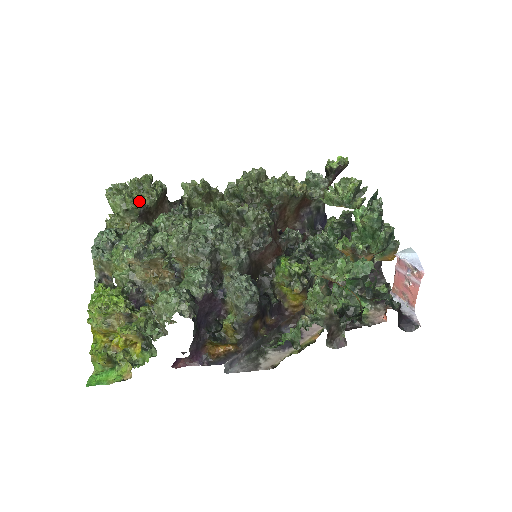
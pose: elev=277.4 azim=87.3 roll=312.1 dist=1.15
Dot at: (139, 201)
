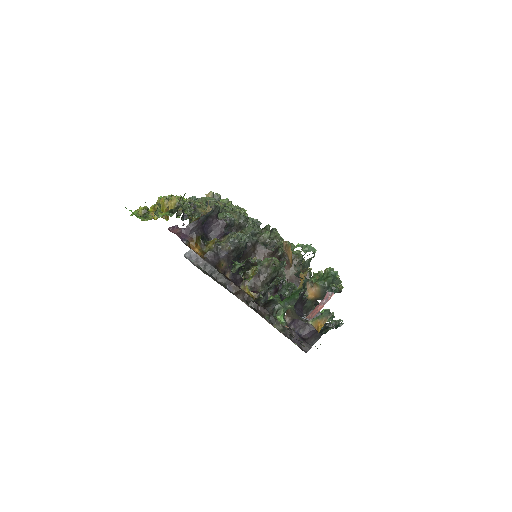
Dot at: (233, 207)
